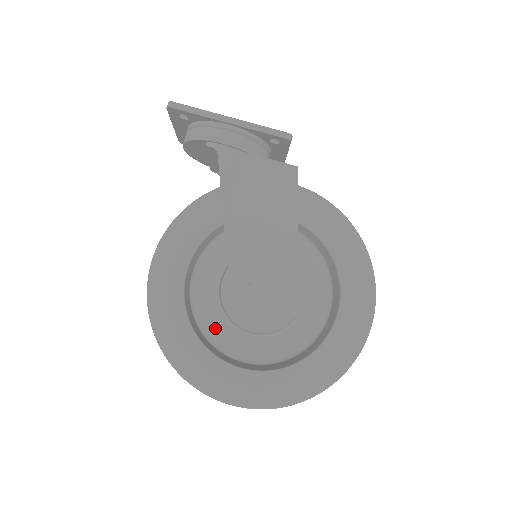
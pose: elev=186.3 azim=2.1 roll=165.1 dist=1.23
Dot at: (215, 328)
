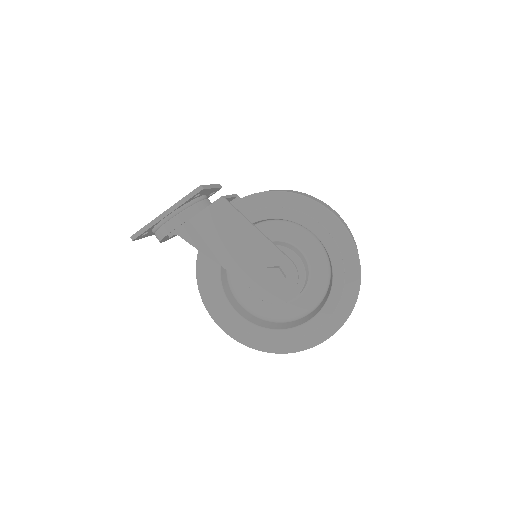
Dot at: (276, 313)
